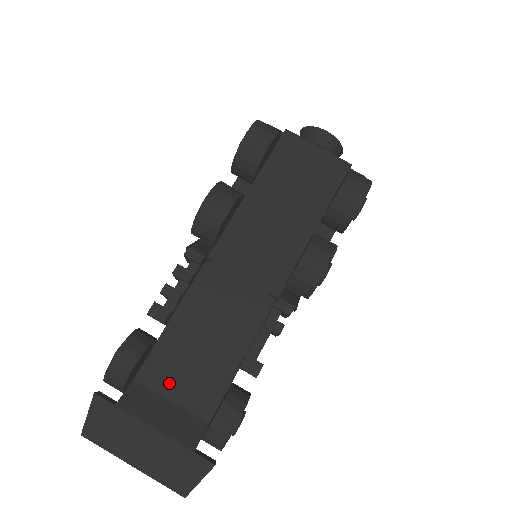
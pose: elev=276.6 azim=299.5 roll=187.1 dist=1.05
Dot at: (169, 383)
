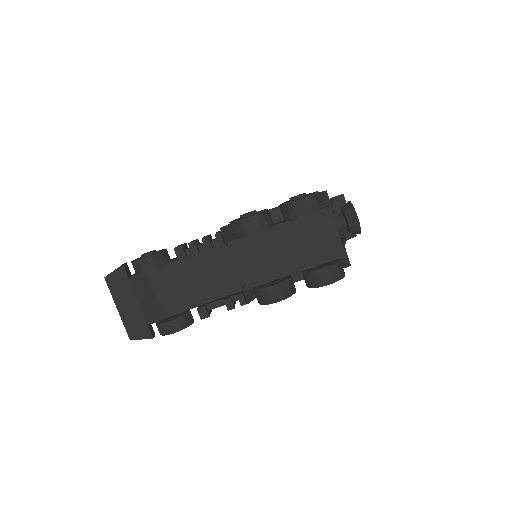
Dot at: (161, 286)
